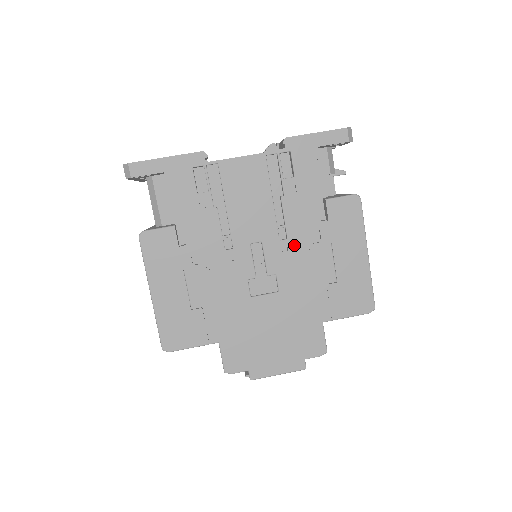
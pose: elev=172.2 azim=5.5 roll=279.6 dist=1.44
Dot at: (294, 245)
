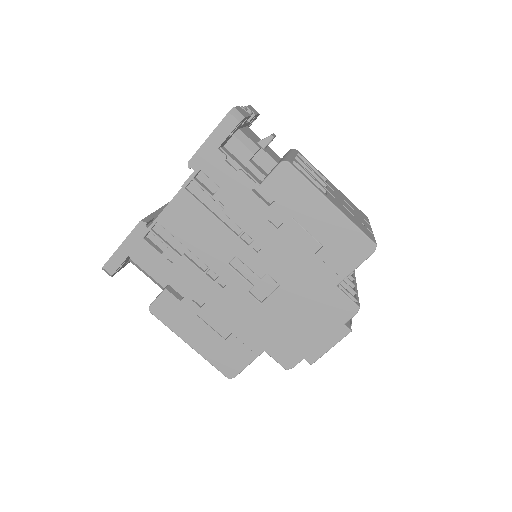
Dot at: (263, 241)
